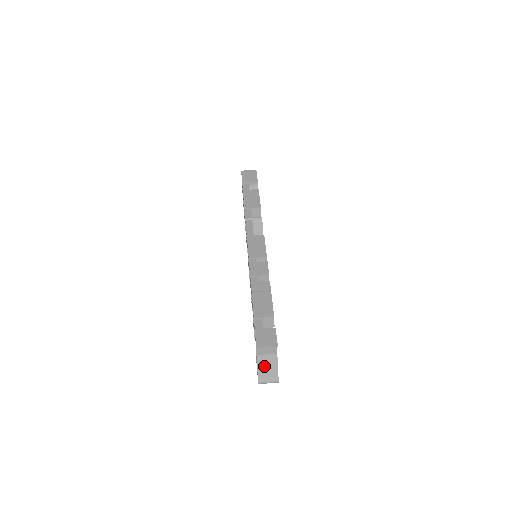
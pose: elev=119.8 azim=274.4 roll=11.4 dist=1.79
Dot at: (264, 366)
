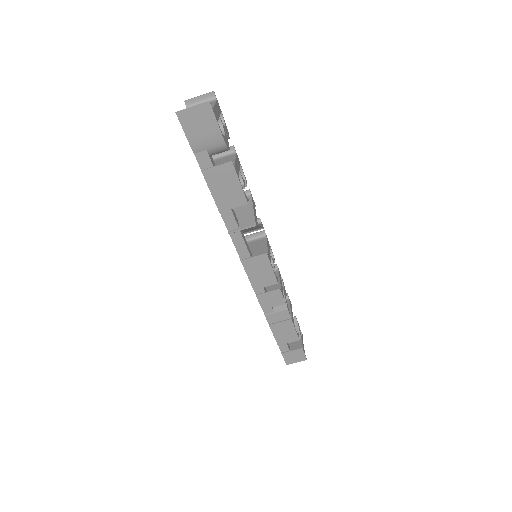
Dot at: occluded
